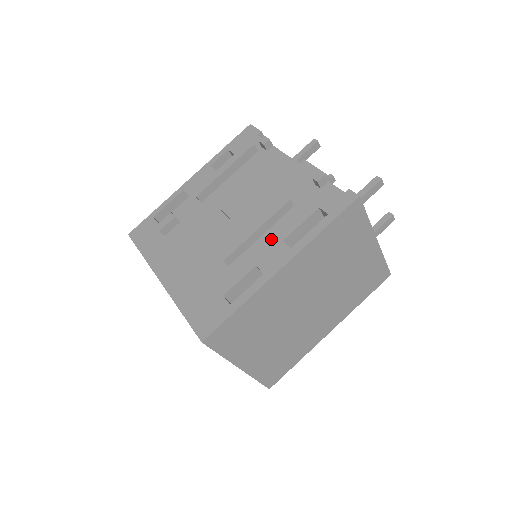
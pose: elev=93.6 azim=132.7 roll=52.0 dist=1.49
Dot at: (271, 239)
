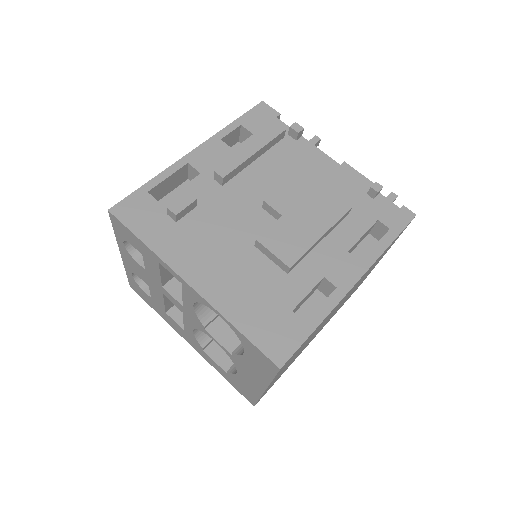
Dot at: (334, 247)
